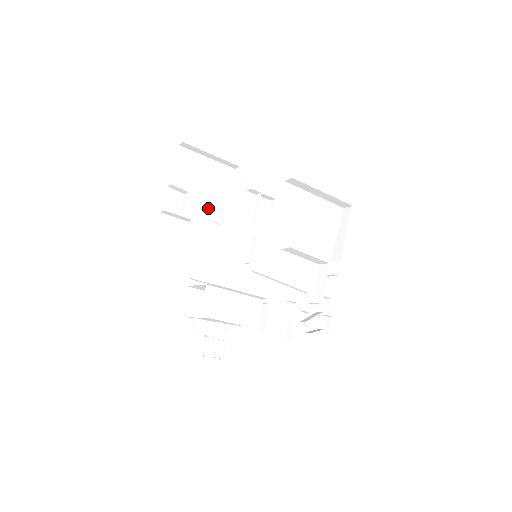
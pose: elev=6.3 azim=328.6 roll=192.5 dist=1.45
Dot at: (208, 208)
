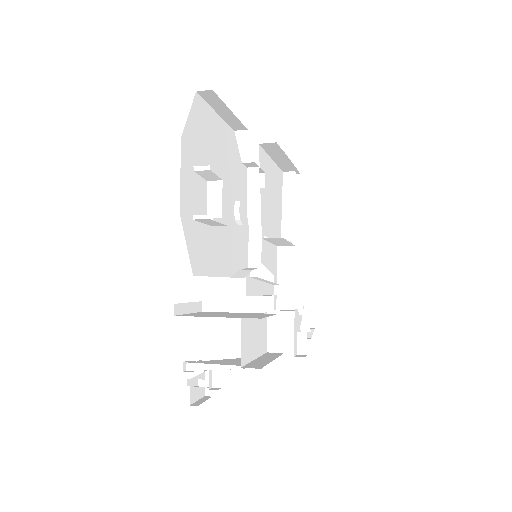
Dot at: (223, 198)
